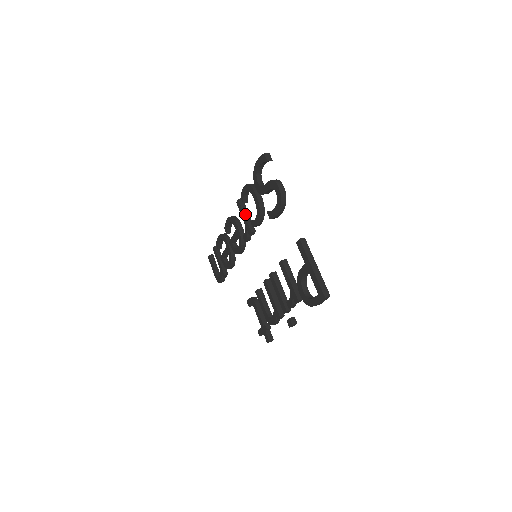
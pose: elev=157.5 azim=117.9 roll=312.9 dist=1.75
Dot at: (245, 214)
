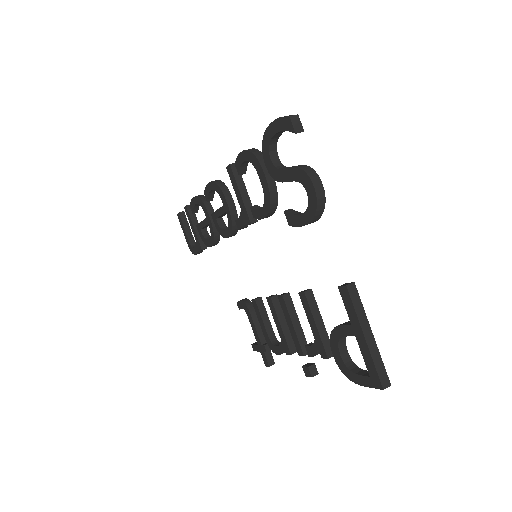
Dot at: (241, 192)
